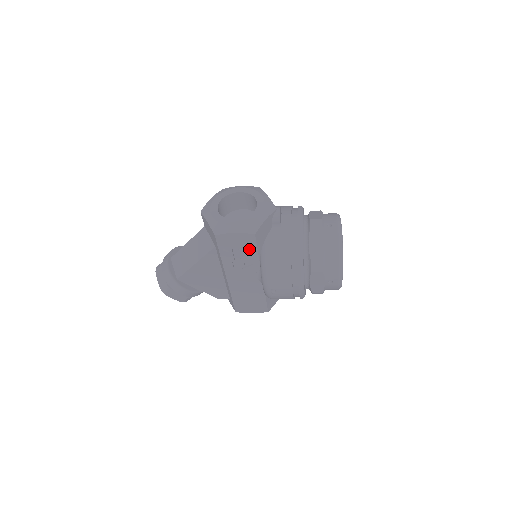
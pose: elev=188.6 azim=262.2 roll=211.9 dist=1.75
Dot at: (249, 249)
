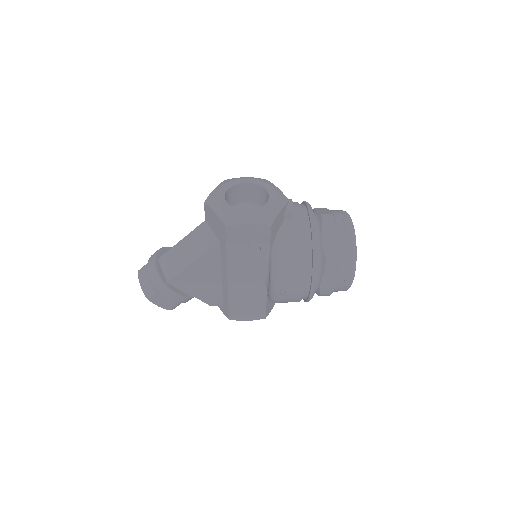
Dot at: (261, 243)
